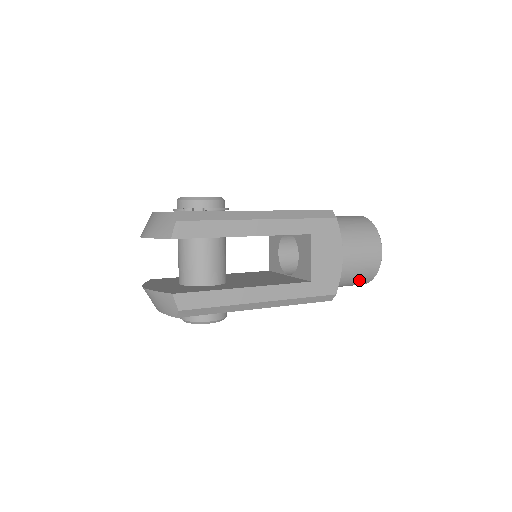
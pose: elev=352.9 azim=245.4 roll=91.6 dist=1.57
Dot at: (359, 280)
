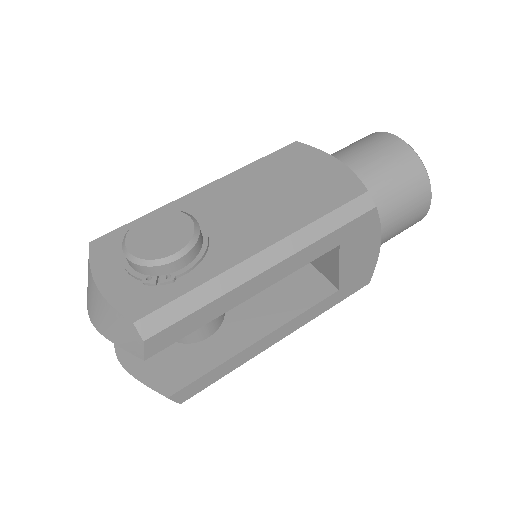
Dot at: occluded
